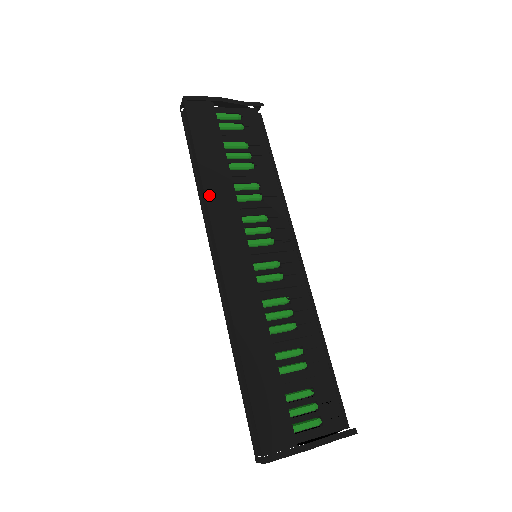
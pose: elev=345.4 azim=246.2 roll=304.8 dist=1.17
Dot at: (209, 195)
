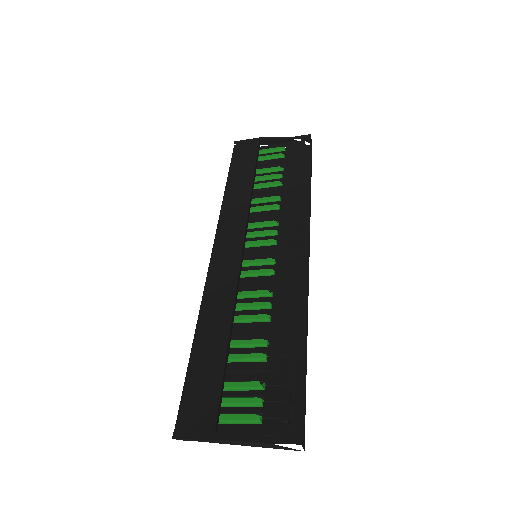
Dot at: (225, 207)
